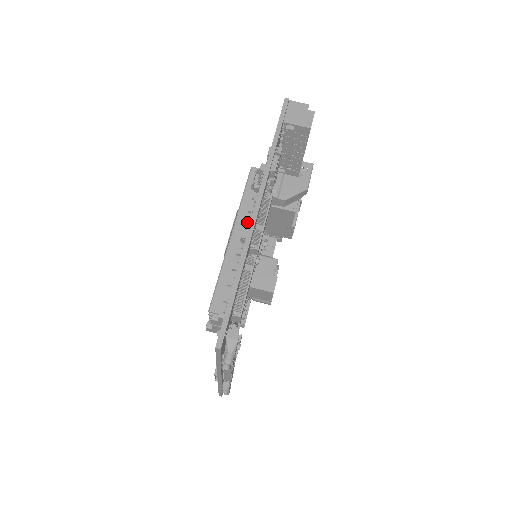
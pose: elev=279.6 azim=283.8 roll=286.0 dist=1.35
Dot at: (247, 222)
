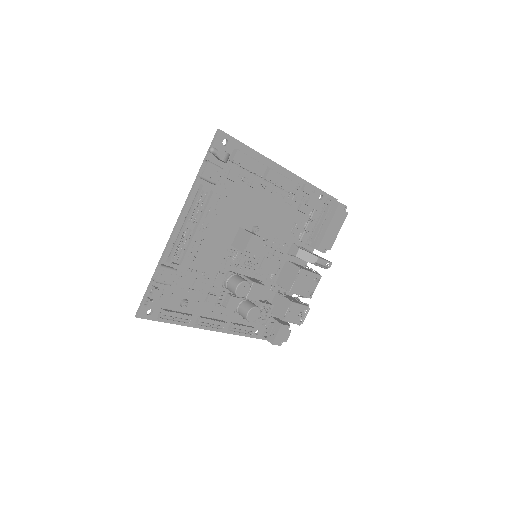
Dot at: occluded
